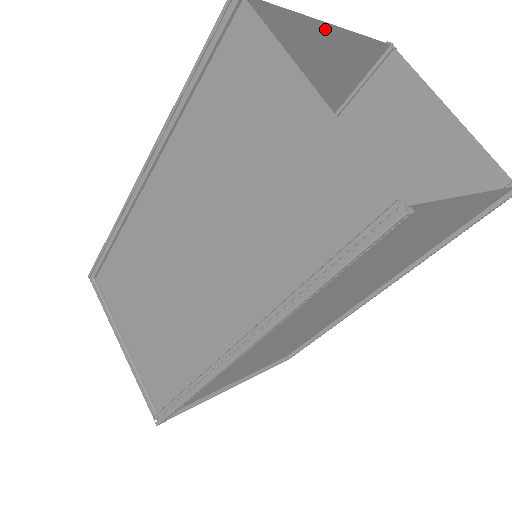
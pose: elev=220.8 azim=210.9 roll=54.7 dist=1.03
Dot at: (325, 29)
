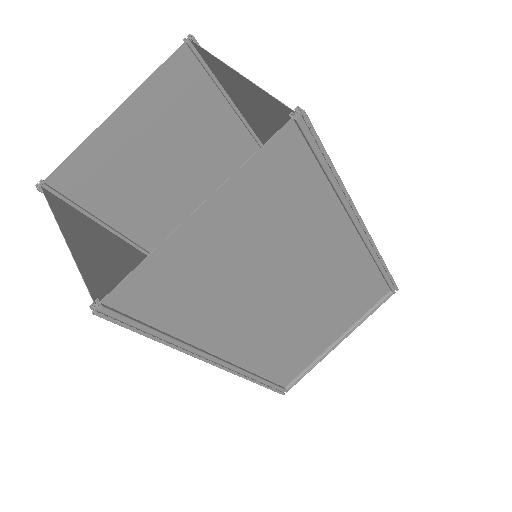
Dot at: (114, 118)
